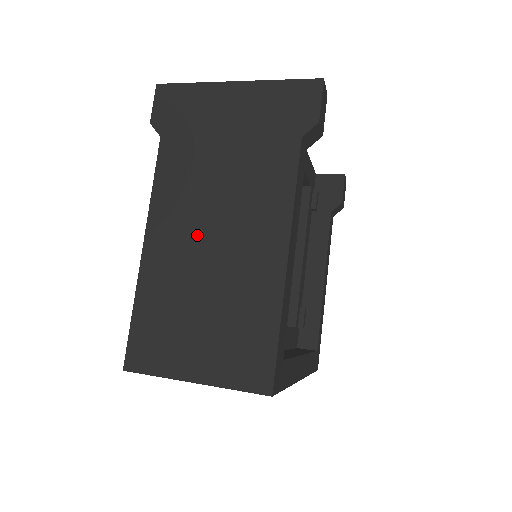
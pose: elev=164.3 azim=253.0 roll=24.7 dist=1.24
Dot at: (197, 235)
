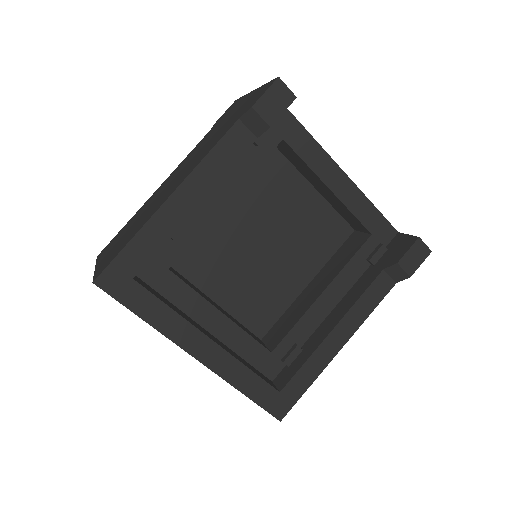
Dot at: (168, 184)
